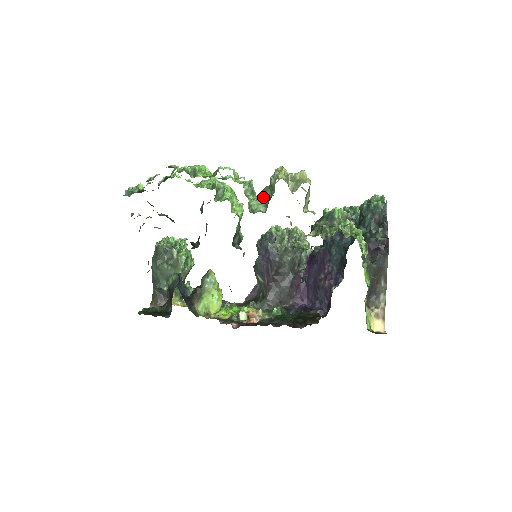
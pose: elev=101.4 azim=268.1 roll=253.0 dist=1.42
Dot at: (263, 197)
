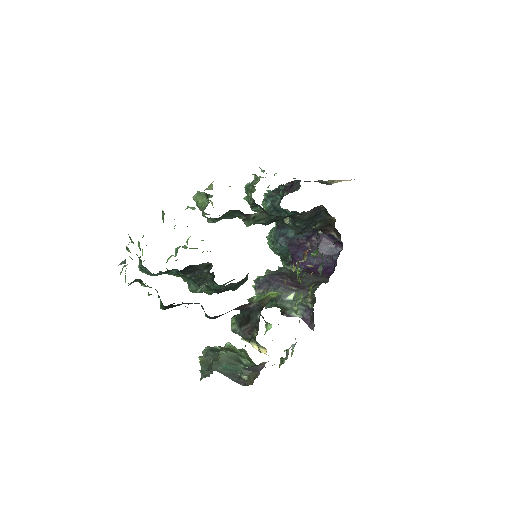
Dot at: (205, 208)
